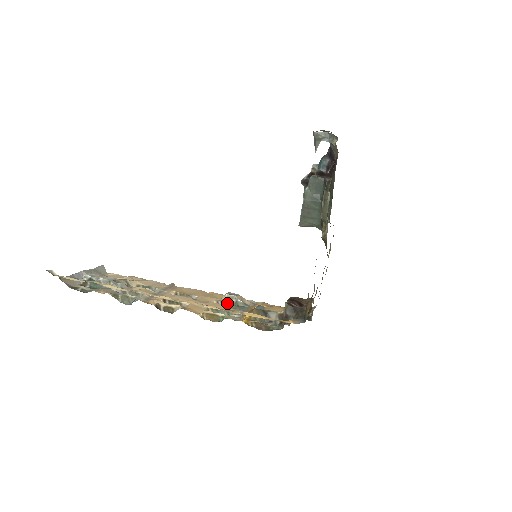
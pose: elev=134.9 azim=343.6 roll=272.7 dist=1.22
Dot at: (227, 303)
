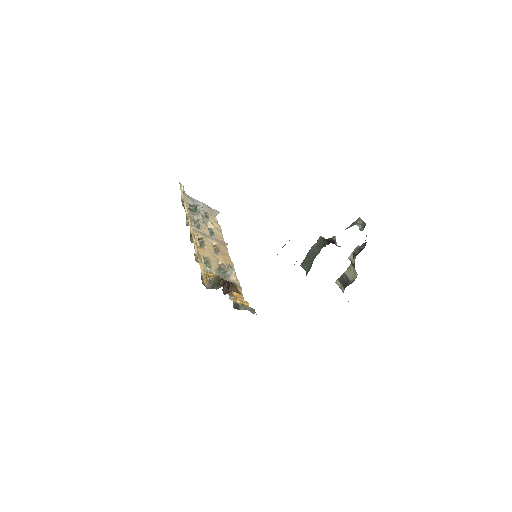
Dot at: (224, 268)
